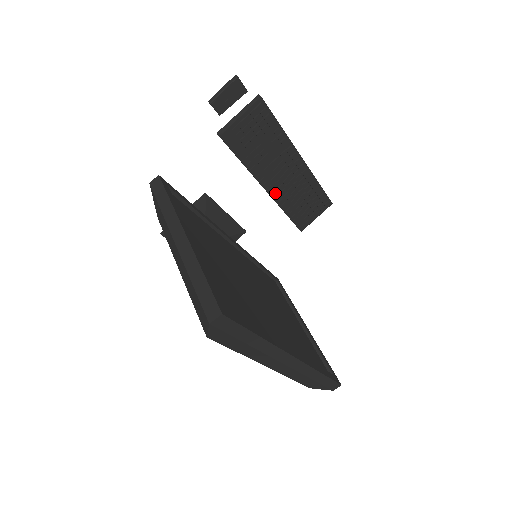
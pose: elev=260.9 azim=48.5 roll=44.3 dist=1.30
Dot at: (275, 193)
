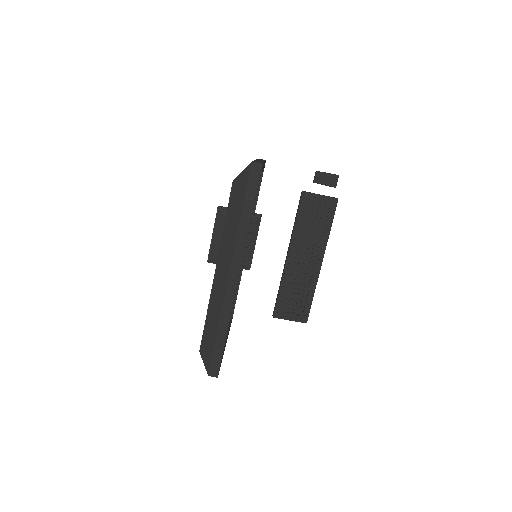
Dot at: (290, 264)
